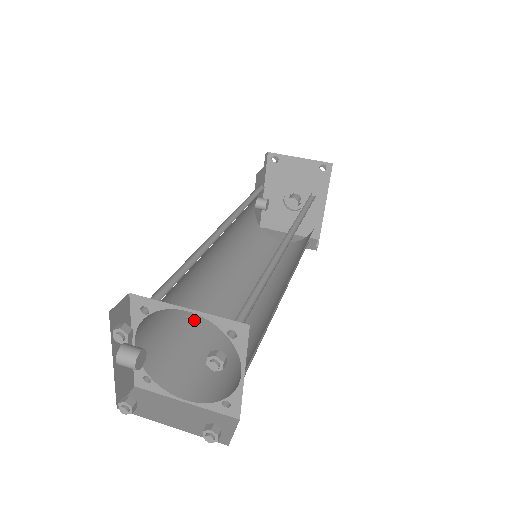
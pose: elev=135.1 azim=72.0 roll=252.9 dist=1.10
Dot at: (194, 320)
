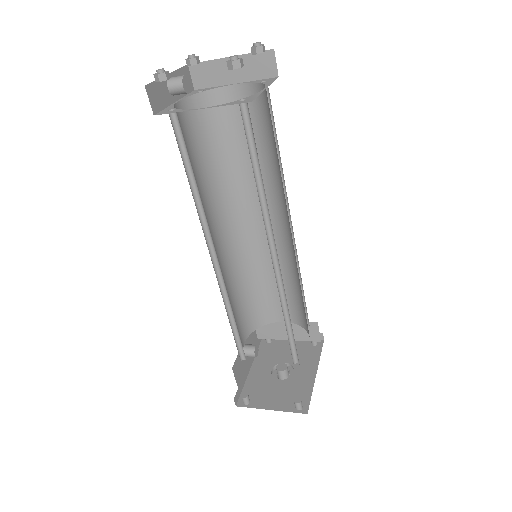
Dot at: occluded
